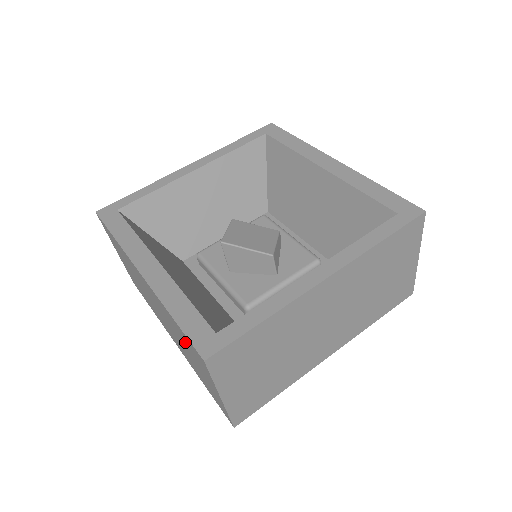
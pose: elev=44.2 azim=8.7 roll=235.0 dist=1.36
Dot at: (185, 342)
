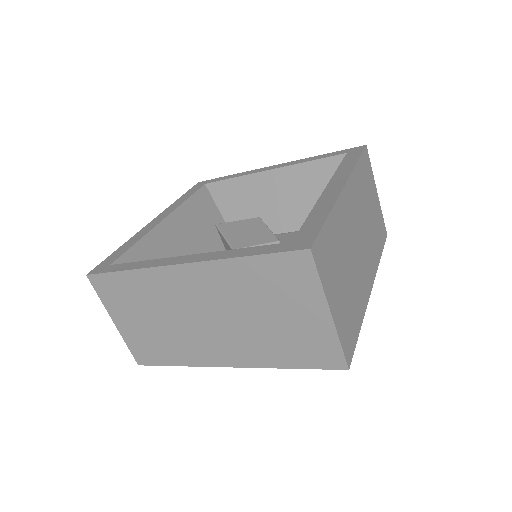
Dot at: occluded
